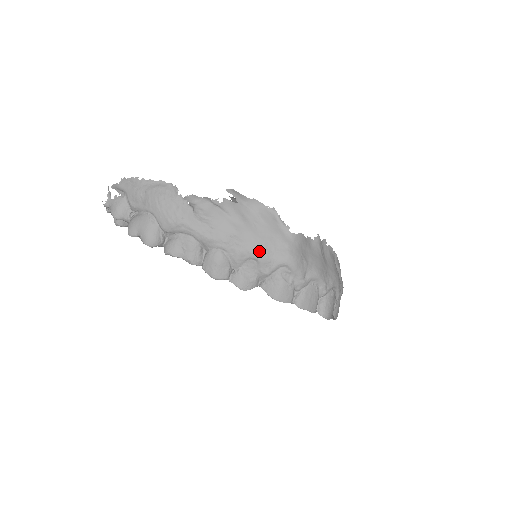
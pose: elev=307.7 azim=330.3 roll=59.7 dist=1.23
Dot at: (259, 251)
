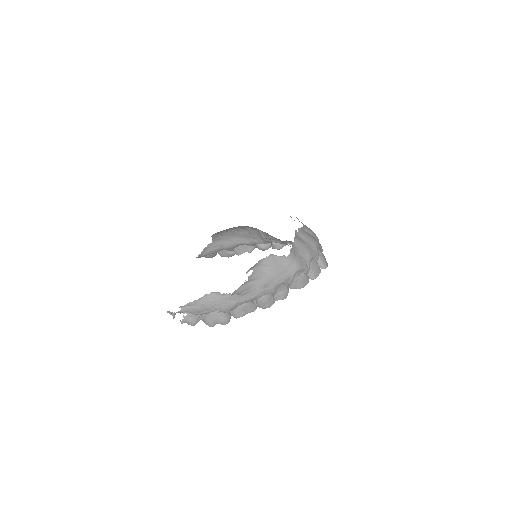
Dot at: (281, 280)
